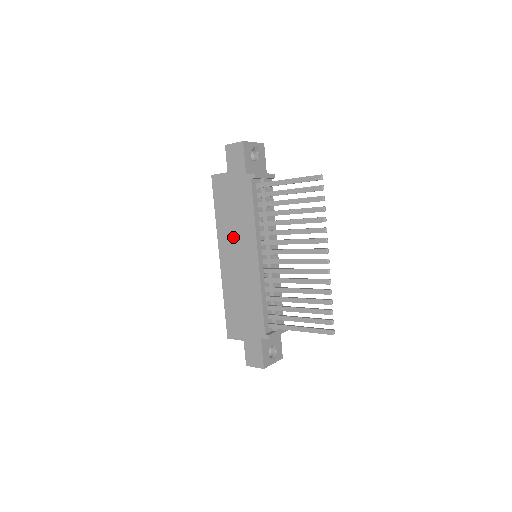
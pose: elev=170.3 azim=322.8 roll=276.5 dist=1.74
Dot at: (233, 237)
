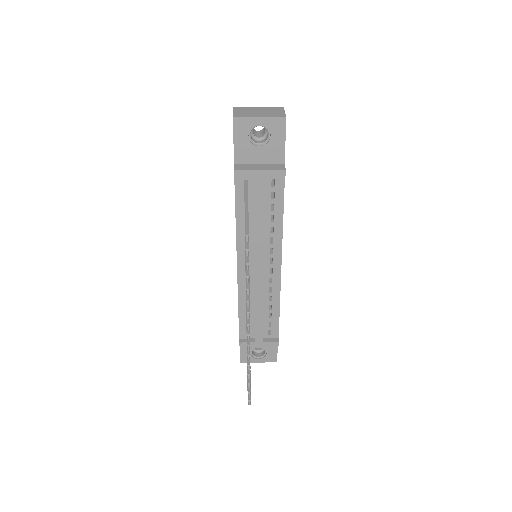
Dot at: occluded
